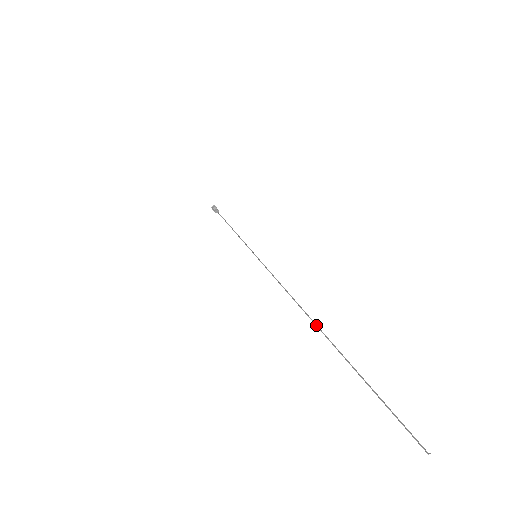
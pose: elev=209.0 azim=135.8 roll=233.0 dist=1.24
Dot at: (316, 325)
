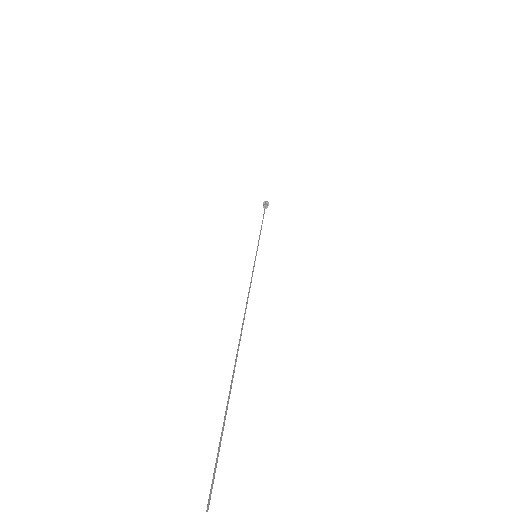
Dot at: (239, 345)
